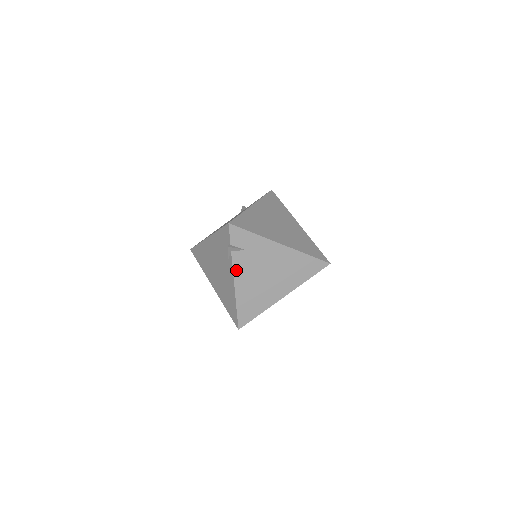
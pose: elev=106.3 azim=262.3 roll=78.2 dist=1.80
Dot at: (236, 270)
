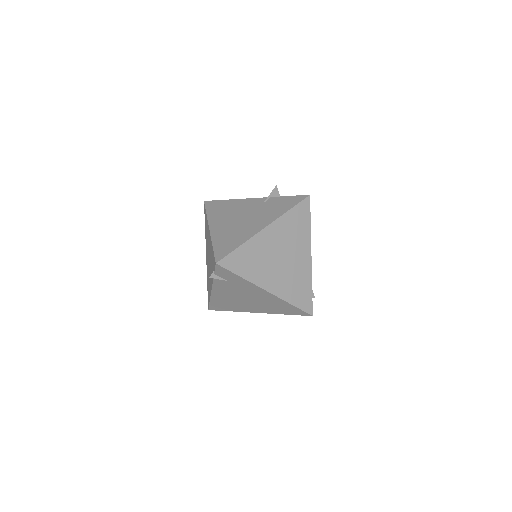
Dot at: (215, 286)
